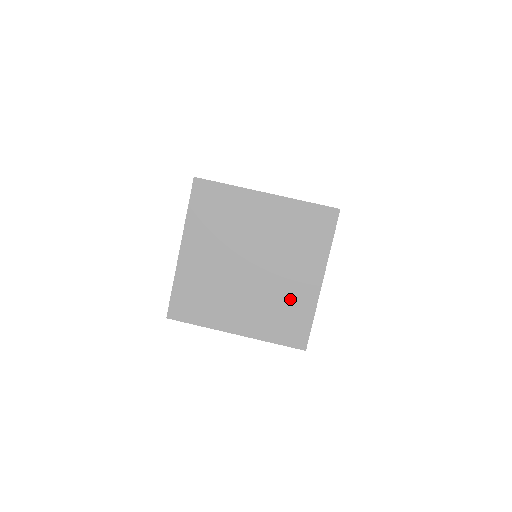
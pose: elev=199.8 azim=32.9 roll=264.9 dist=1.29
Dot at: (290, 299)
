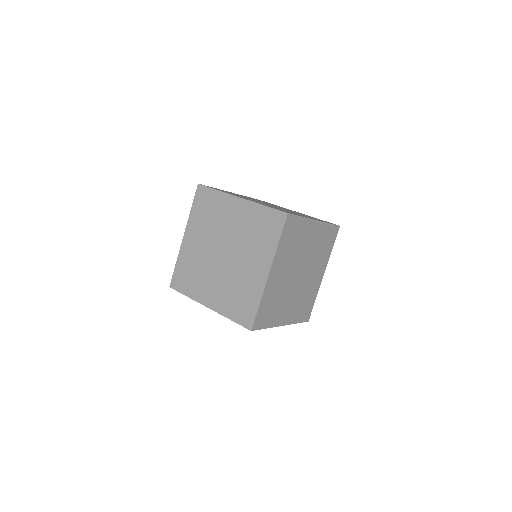
Dot at: (245, 285)
